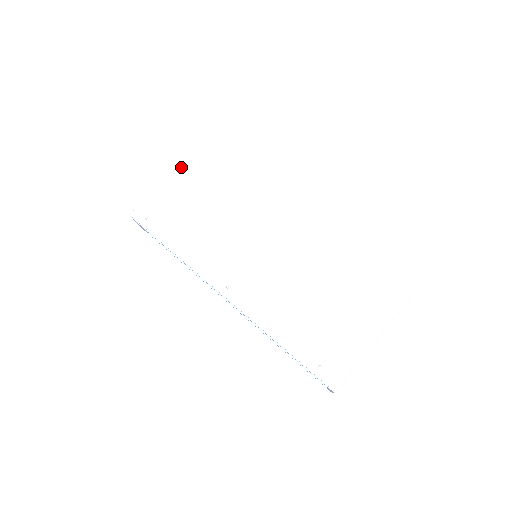
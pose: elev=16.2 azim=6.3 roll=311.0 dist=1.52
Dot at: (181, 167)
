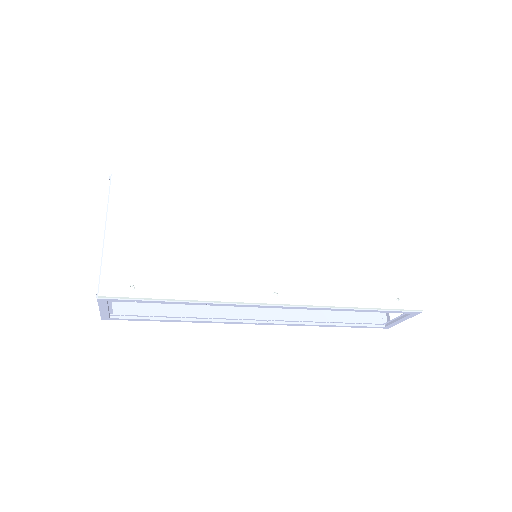
Dot at: (122, 210)
